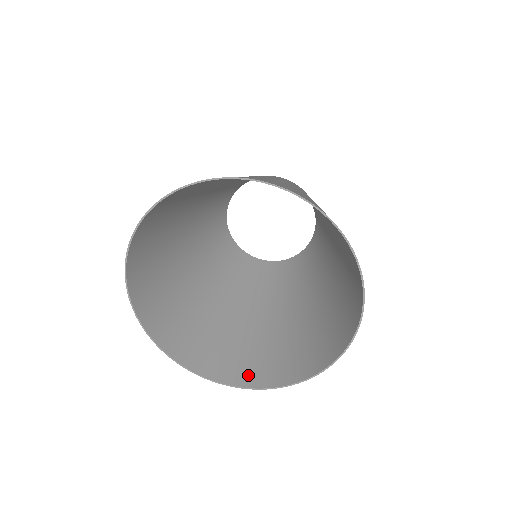
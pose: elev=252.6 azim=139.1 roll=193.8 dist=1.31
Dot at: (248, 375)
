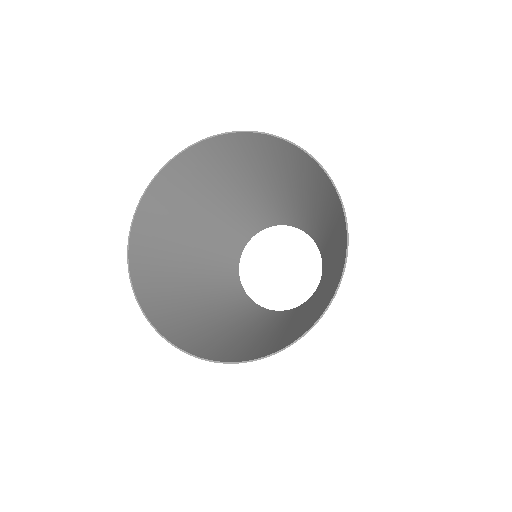
Dot at: (207, 351)
